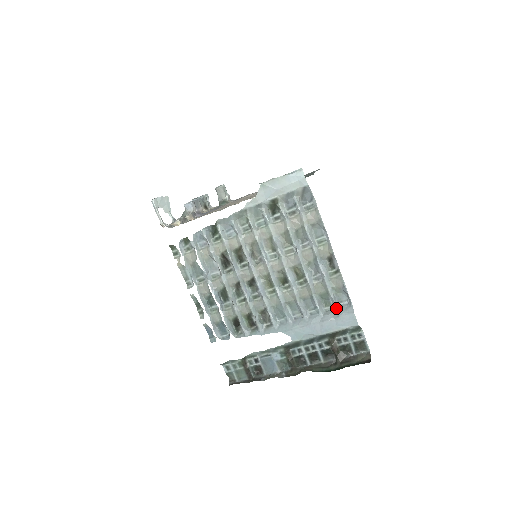
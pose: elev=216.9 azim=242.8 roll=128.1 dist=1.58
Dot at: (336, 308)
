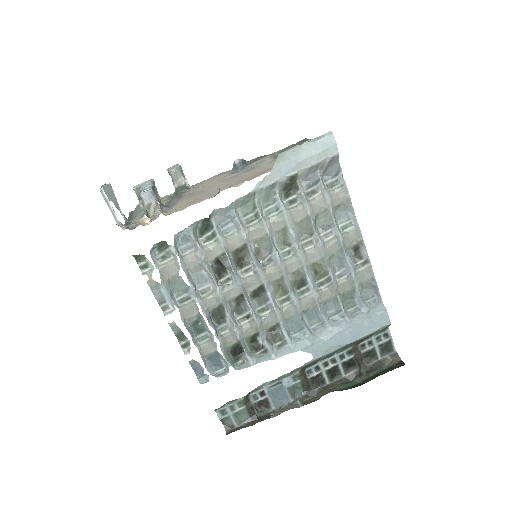
Dot at: (363, 308)
